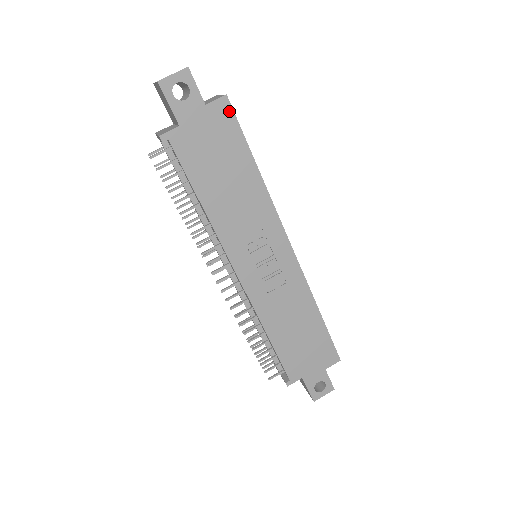
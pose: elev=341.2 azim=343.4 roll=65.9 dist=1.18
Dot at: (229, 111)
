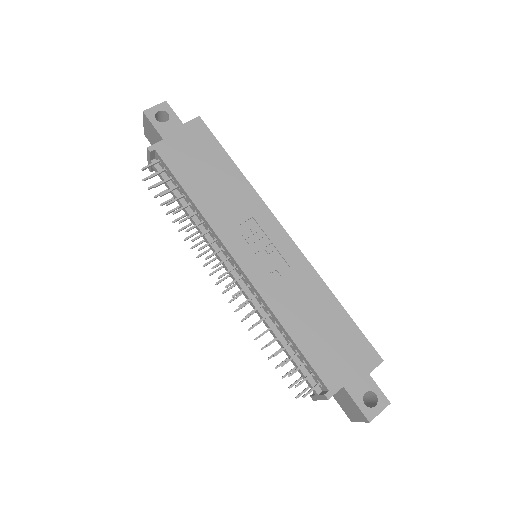
Dot at: (203, 127)
